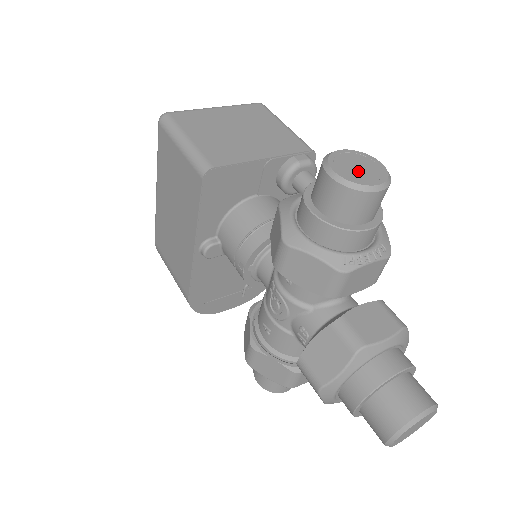
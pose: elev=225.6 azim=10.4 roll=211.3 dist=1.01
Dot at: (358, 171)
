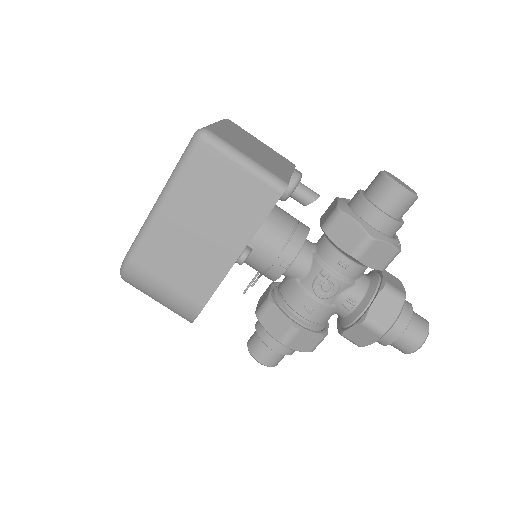
Dot at: (405, 185)
